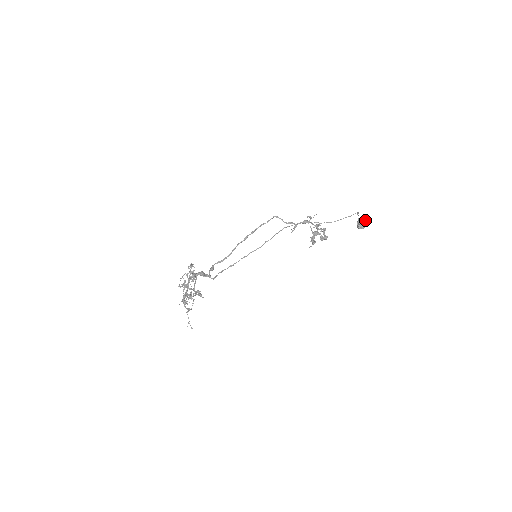
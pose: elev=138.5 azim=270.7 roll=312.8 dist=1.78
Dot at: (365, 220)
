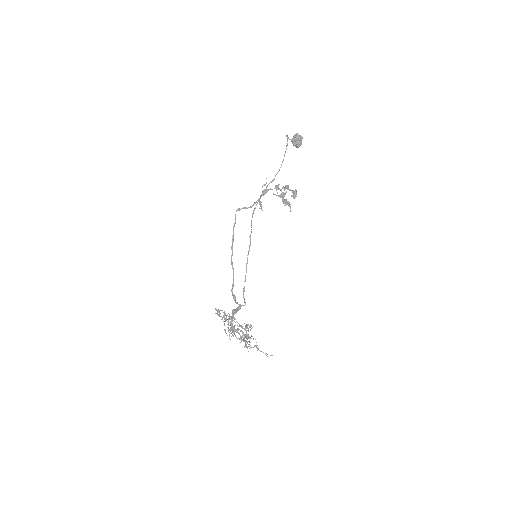
Dot at: (297, 136)
